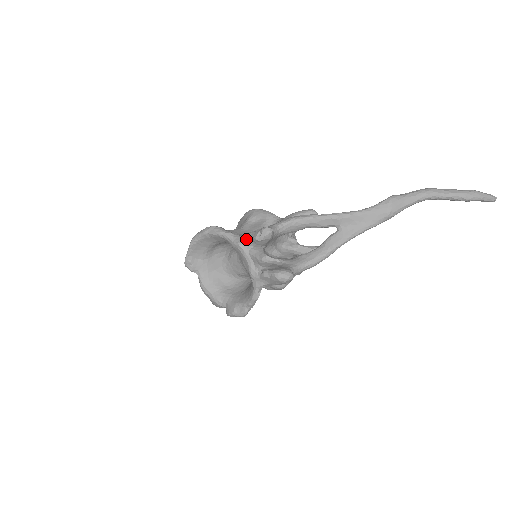
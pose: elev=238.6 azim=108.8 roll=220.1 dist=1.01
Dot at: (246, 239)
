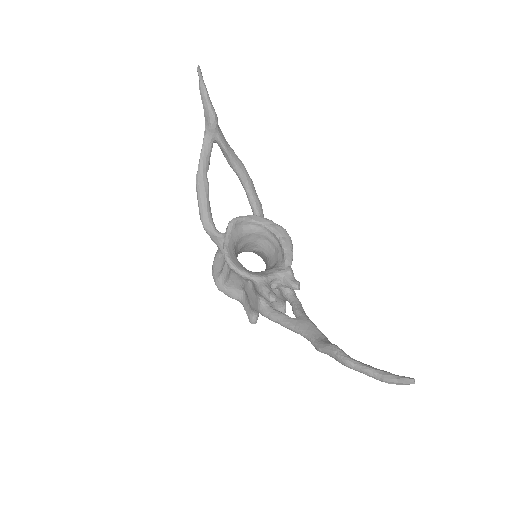
Dot at: occluded
